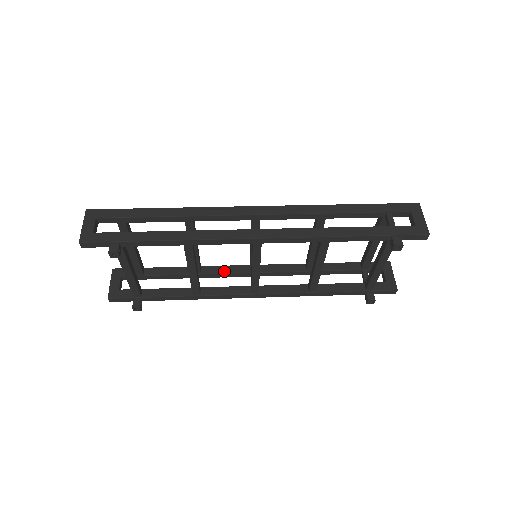
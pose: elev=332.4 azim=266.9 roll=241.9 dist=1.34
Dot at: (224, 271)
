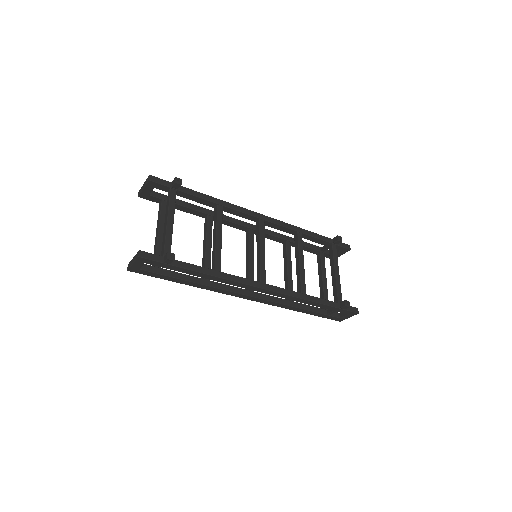
Dot at: (228, 286)
